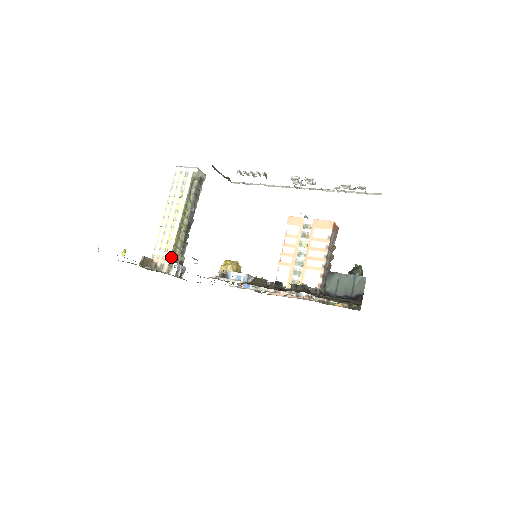
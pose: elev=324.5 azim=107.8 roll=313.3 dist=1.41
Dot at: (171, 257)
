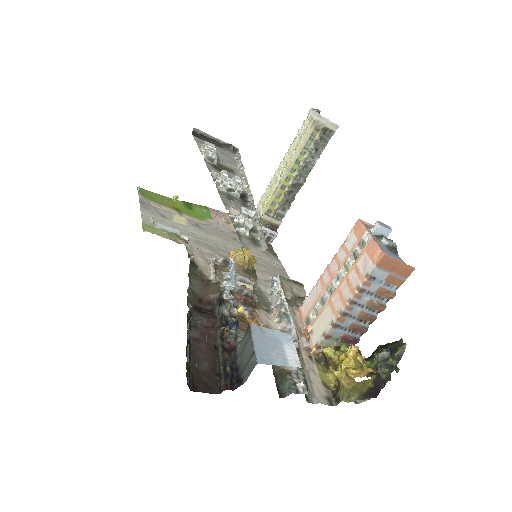
Dot at: (261, 216)
